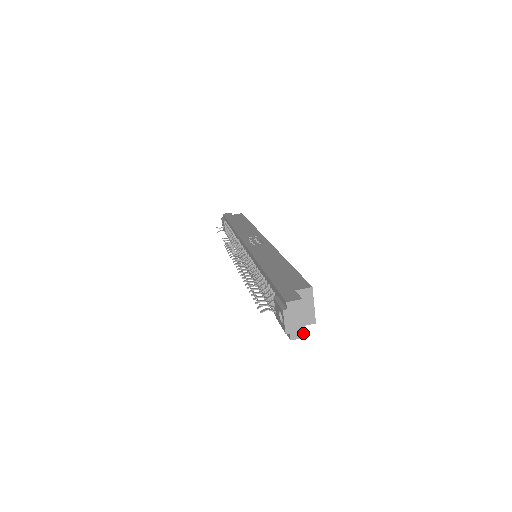
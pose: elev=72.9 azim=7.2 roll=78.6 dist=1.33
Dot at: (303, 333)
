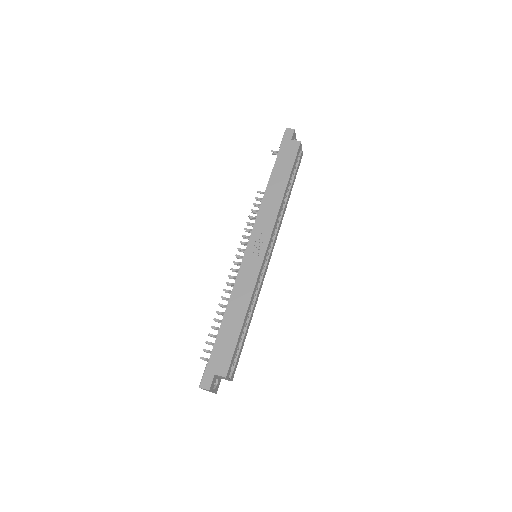
Dot at: occluded
